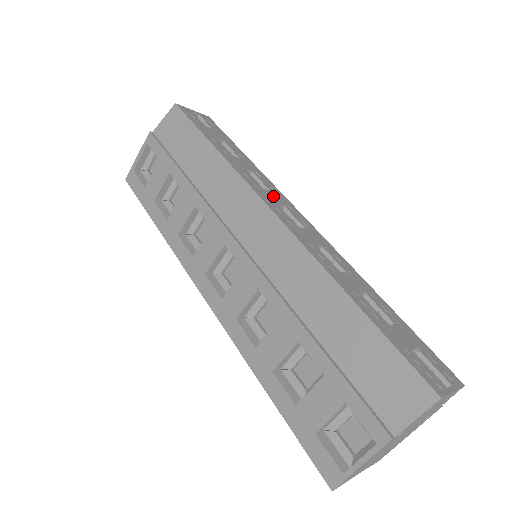
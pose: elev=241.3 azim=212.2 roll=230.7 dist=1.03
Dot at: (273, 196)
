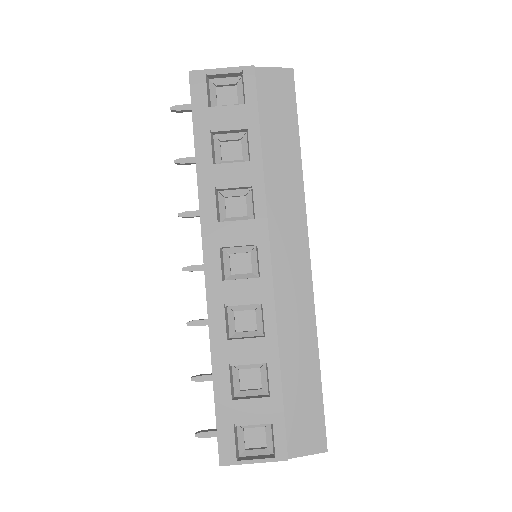
Dot at: occluded
